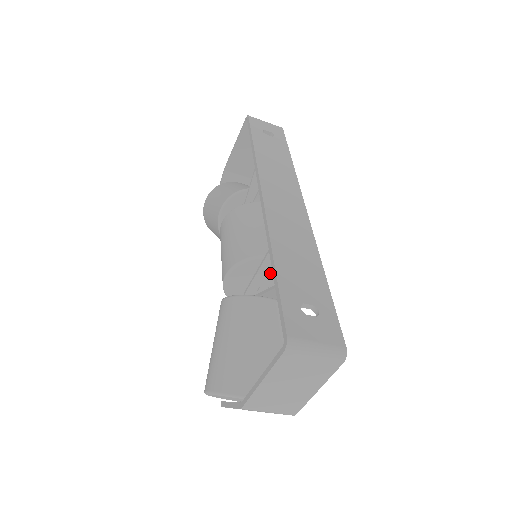
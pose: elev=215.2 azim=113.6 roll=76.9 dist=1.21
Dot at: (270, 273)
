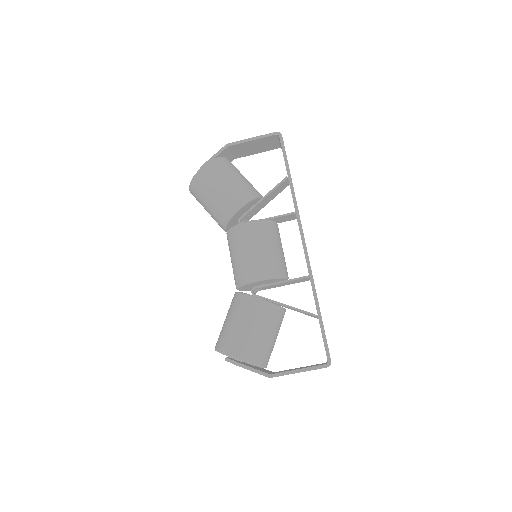
Dot at: (278, 285)
